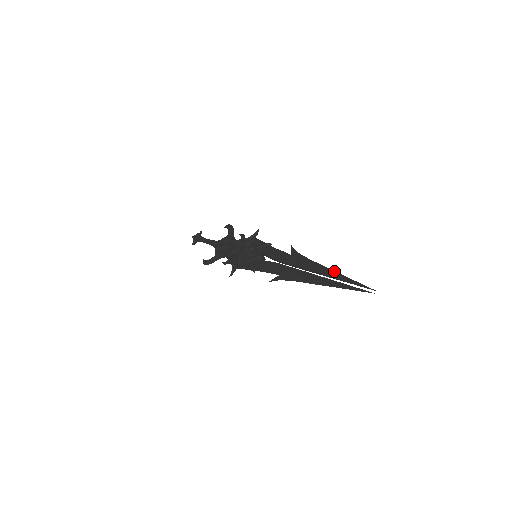
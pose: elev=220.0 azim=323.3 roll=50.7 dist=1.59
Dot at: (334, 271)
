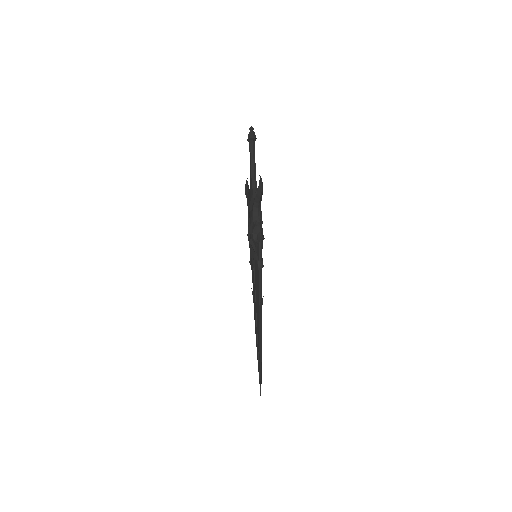
Dot at: (261, 356)
